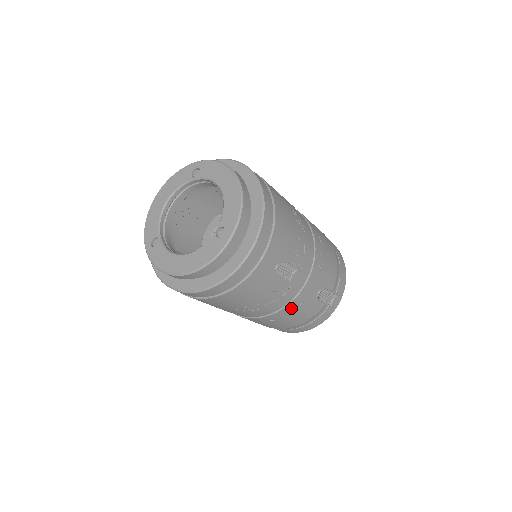
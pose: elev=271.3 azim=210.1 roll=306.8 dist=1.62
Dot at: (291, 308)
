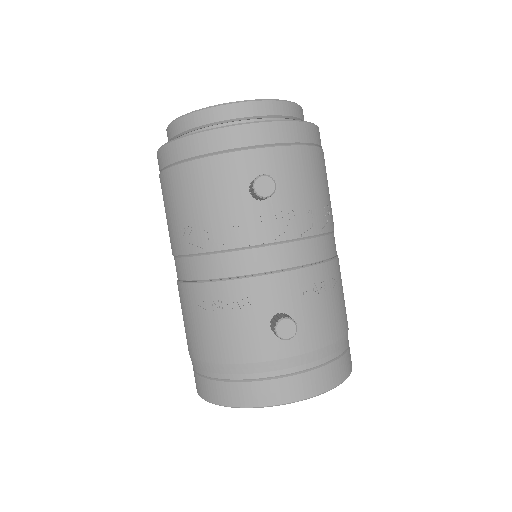
Dot at: (232, 295)
